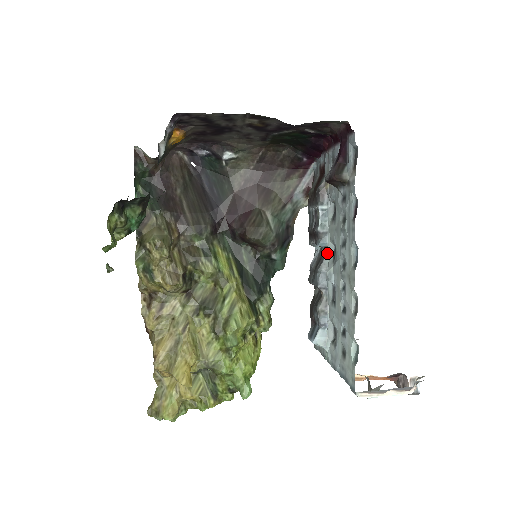
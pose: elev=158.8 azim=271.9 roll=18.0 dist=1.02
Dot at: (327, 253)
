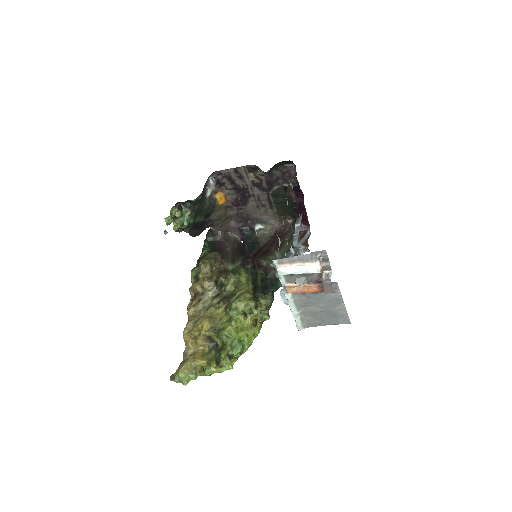
Dot at: occluded
